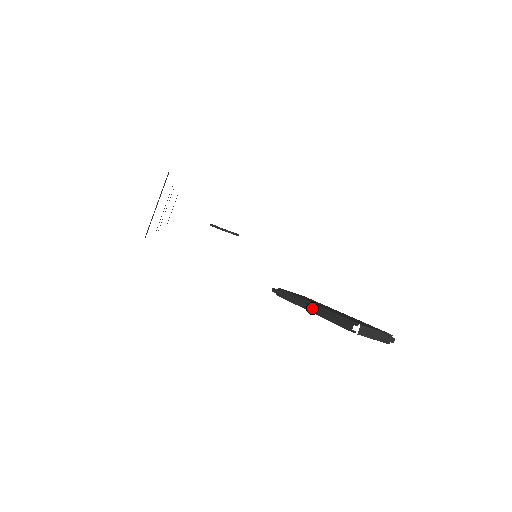
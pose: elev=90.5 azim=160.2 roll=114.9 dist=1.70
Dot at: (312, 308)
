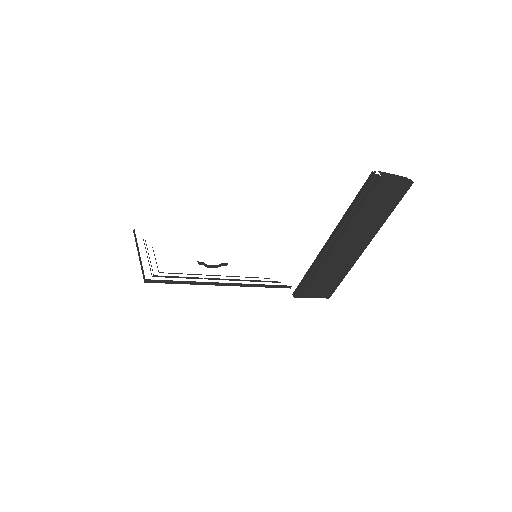
Dot at: (335, 231)
